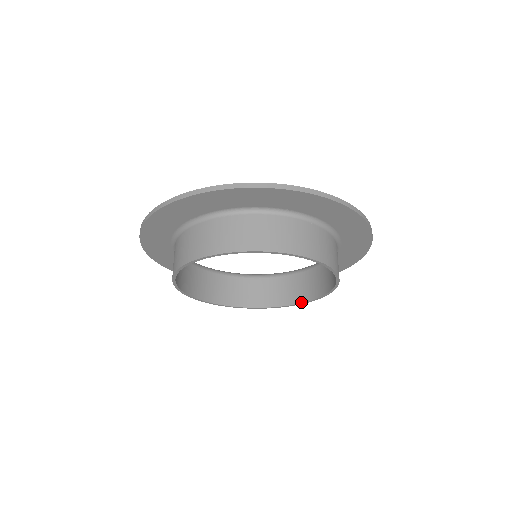
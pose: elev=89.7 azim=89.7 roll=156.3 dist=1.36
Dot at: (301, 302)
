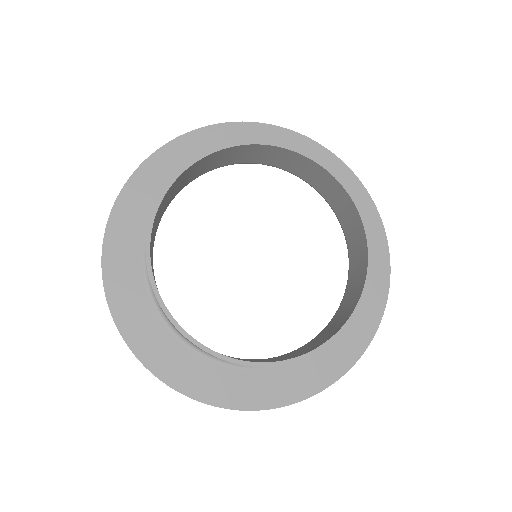
Dot at: (352, 311)
